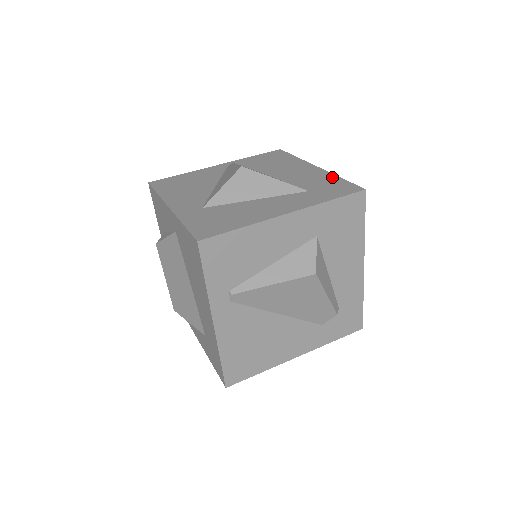
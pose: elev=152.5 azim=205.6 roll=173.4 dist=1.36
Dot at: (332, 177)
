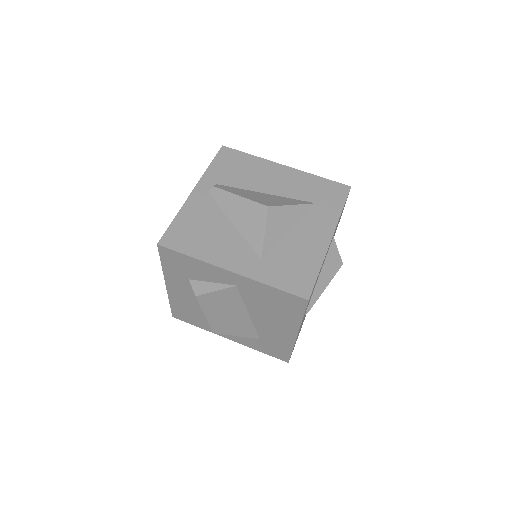
Dot at: (313, 178)
